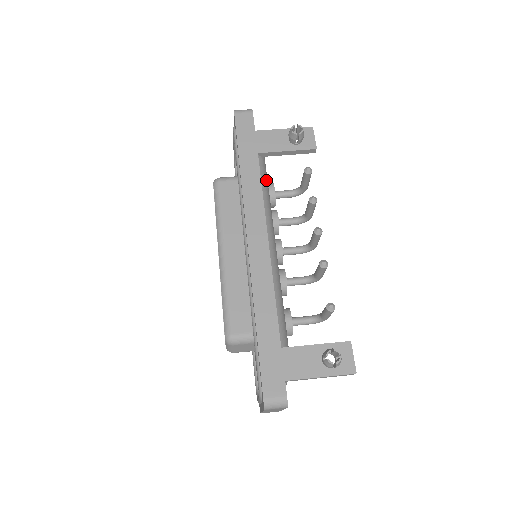
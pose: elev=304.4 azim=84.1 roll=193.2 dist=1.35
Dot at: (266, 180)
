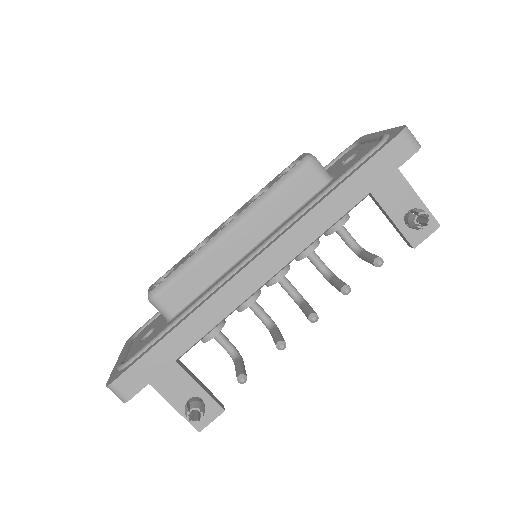
Dot at: occluded
